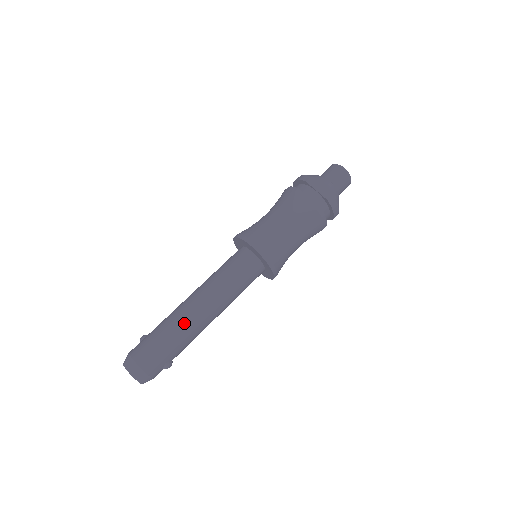
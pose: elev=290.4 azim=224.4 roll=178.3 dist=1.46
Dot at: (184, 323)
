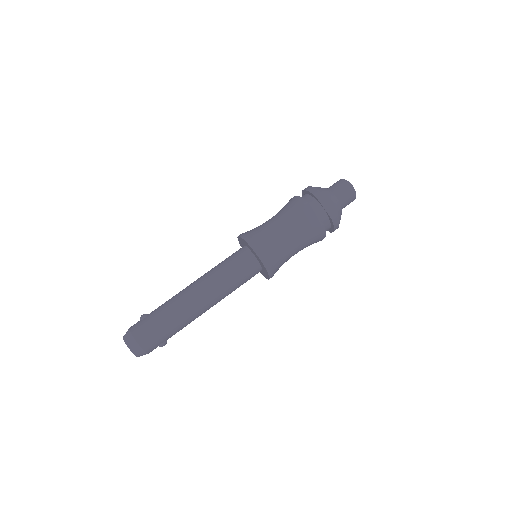
Dot at: (184, 312)
